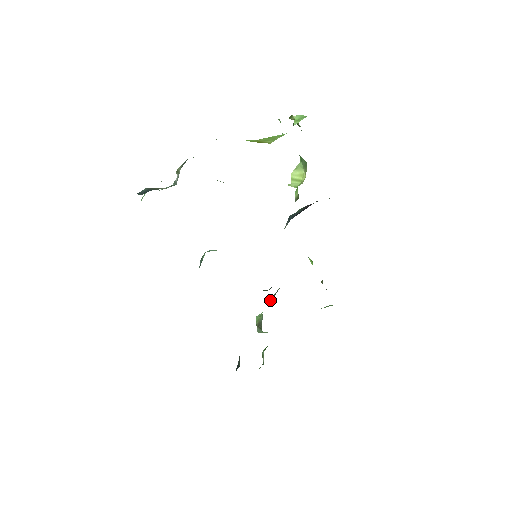
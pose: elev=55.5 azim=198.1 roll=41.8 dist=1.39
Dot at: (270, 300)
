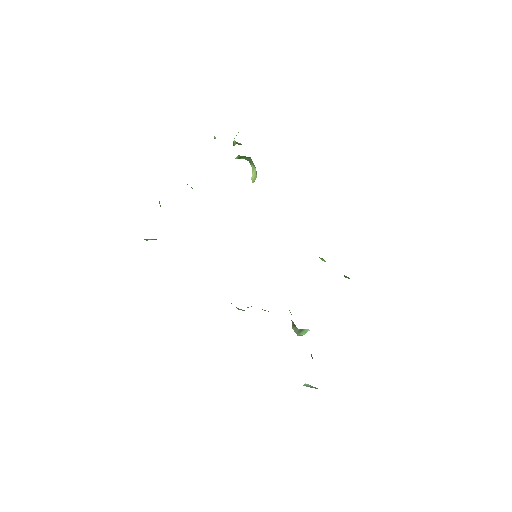
Dot at: occluded
